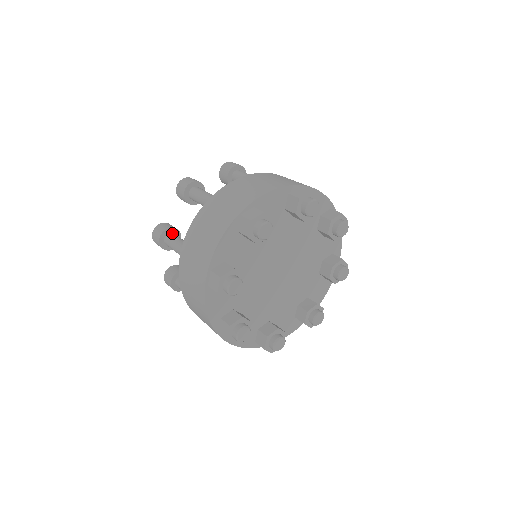
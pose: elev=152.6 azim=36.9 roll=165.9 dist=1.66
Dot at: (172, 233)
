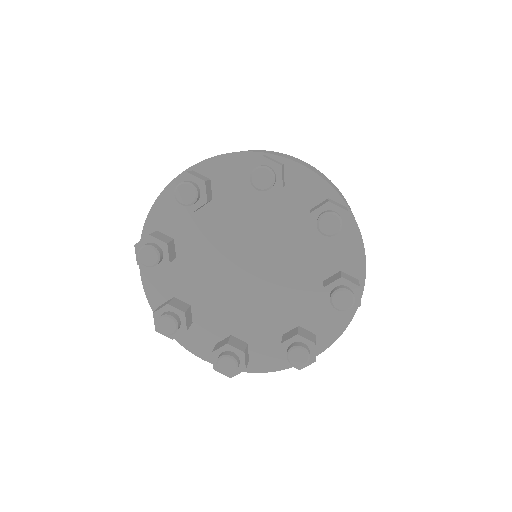
Dot at: occluded
